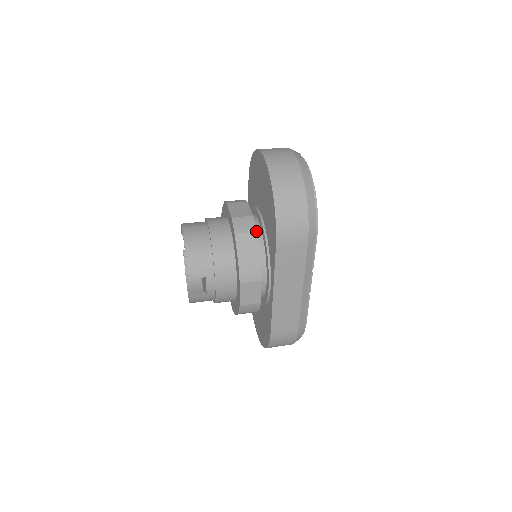
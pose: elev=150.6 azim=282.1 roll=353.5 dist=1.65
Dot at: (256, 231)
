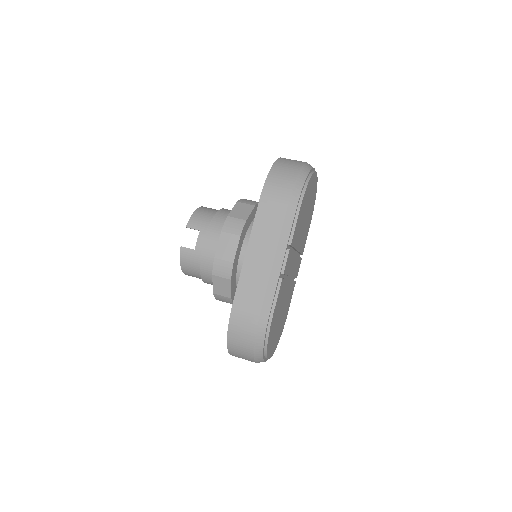
Dot at: (255, 205)
